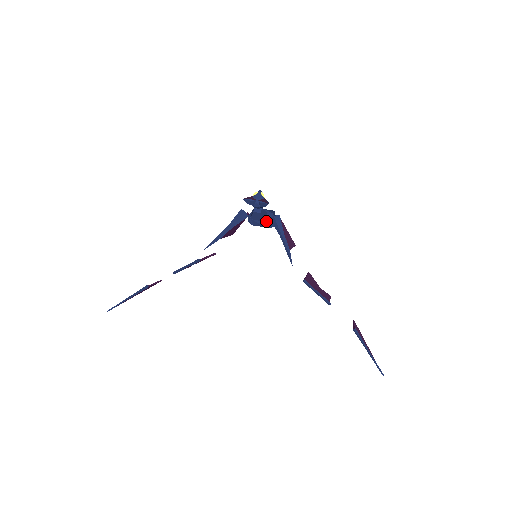
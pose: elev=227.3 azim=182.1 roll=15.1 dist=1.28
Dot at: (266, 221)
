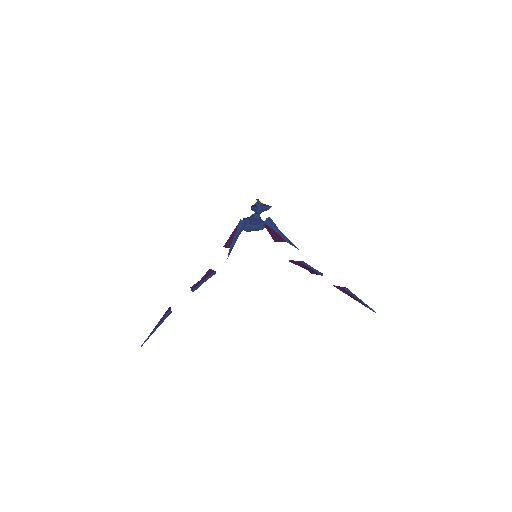
Dot at: (259, 225)
